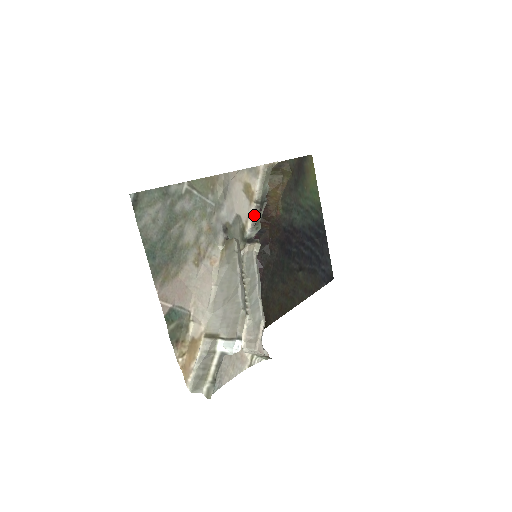
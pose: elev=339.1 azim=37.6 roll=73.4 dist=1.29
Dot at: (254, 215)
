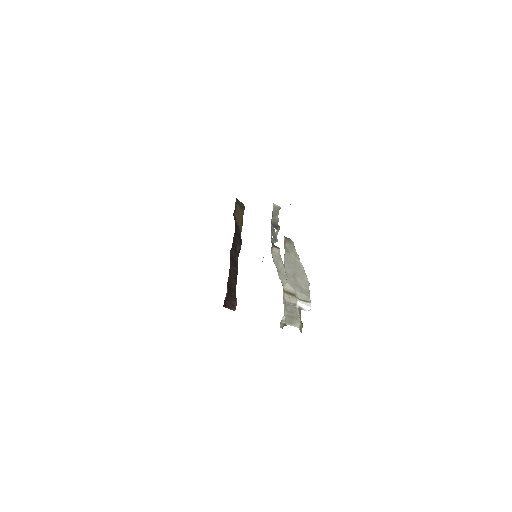
Dot at: (271, 230)
